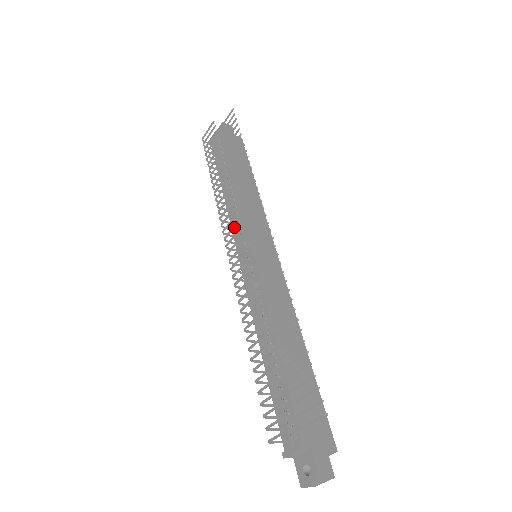
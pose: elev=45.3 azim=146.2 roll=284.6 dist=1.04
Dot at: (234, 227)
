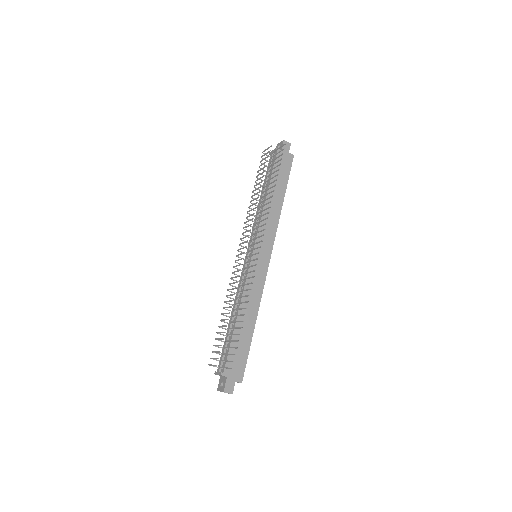
Dot at: occluded
